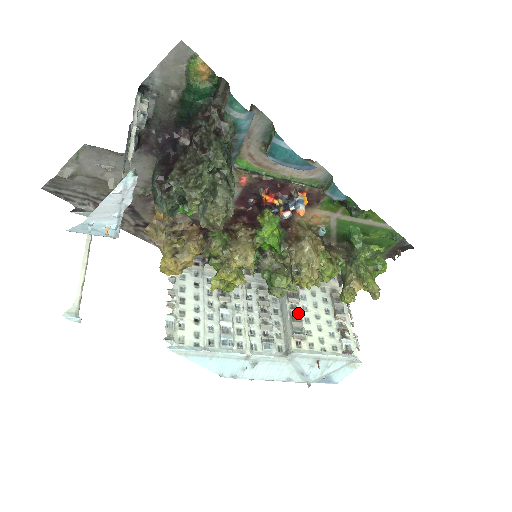
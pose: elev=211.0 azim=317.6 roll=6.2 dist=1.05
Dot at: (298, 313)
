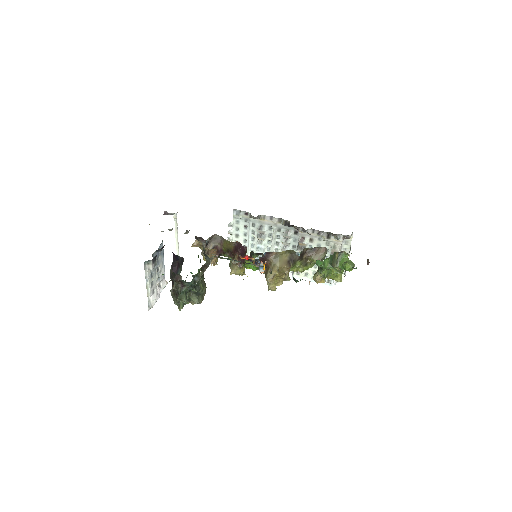
Dot at: occluded
